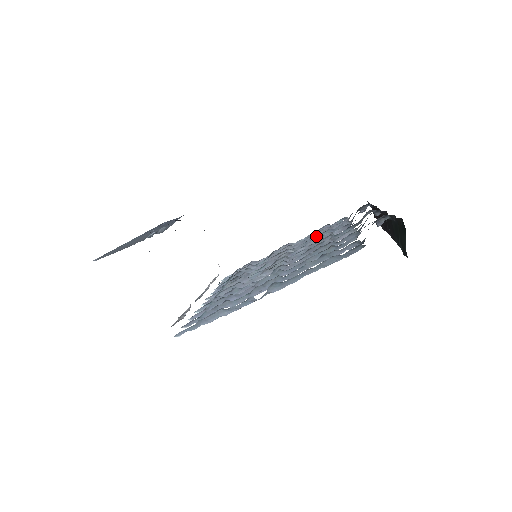
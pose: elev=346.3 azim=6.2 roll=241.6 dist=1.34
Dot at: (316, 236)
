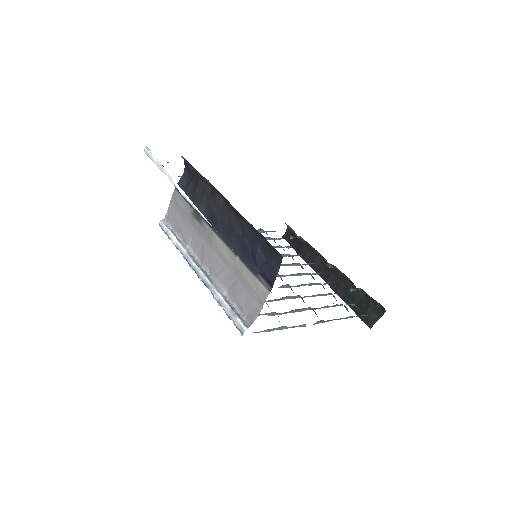
Dot at: occluded
